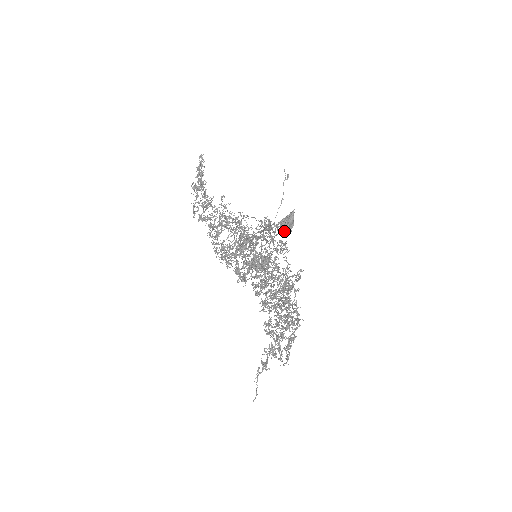
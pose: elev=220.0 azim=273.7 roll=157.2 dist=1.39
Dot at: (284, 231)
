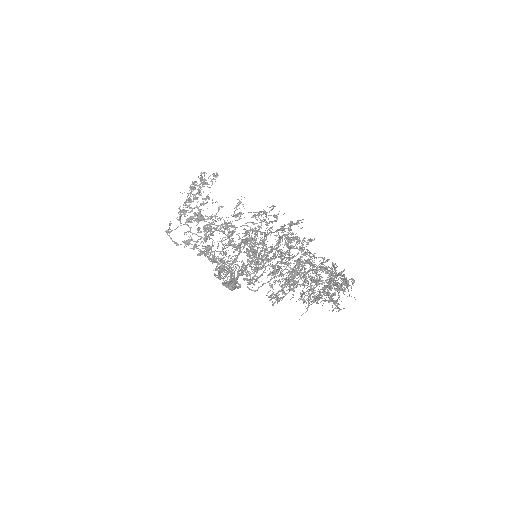
Dot at: (237, 281)
